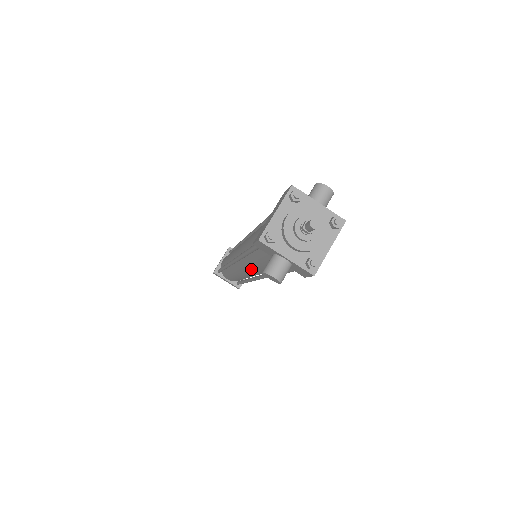
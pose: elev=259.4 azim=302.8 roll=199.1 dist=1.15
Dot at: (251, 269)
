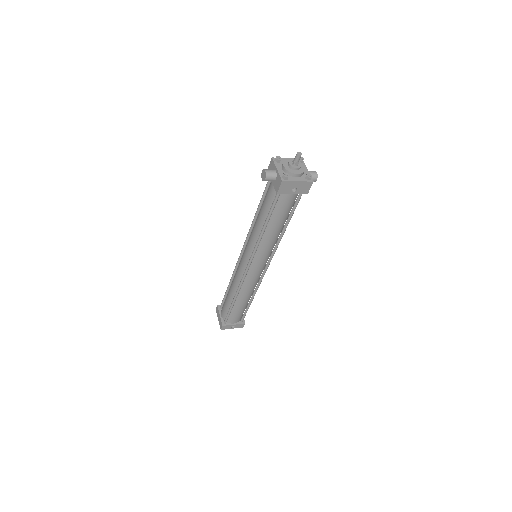
Dot at: (250, 242)
